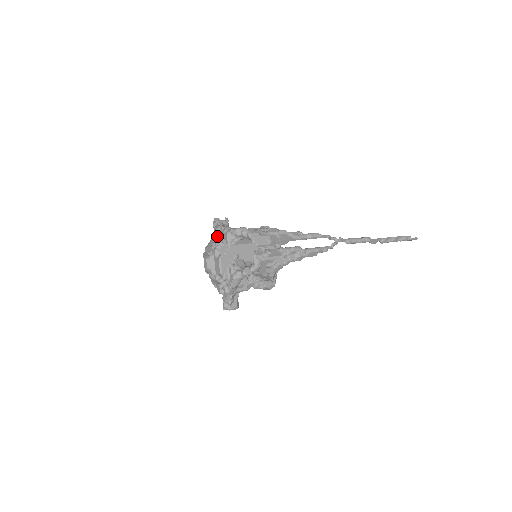
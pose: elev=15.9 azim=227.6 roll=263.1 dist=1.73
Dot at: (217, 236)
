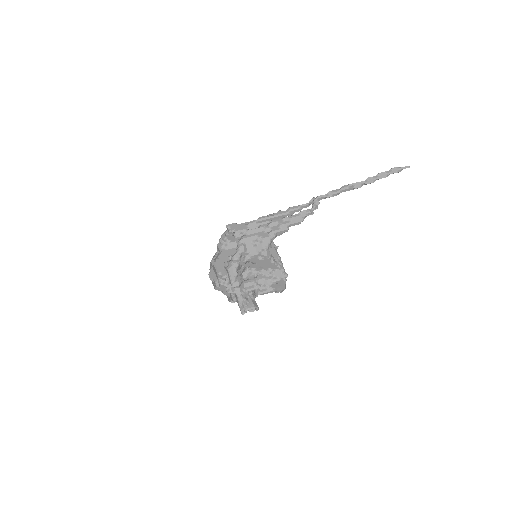
Dot at: occluded
